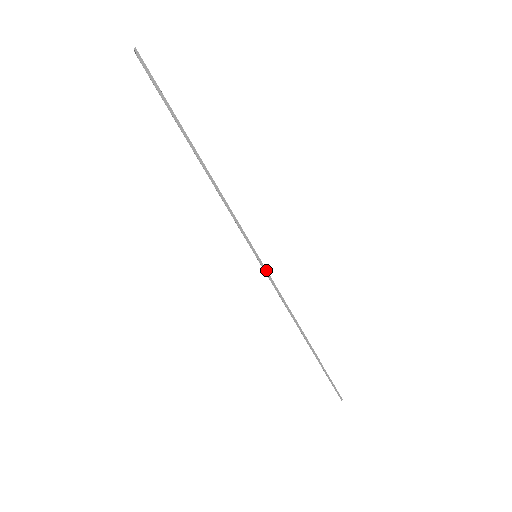
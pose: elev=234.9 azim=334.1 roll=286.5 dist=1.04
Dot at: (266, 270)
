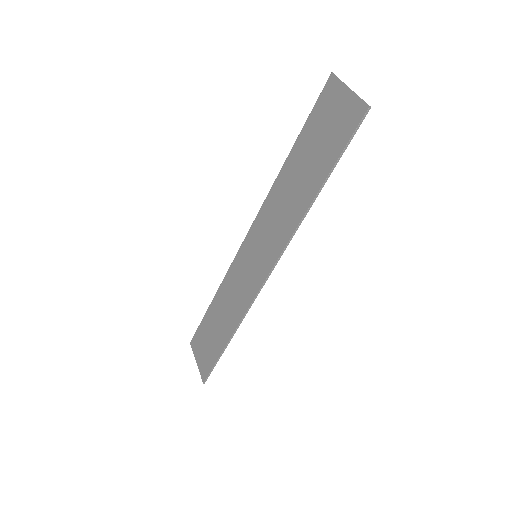
Dot at: occluded
